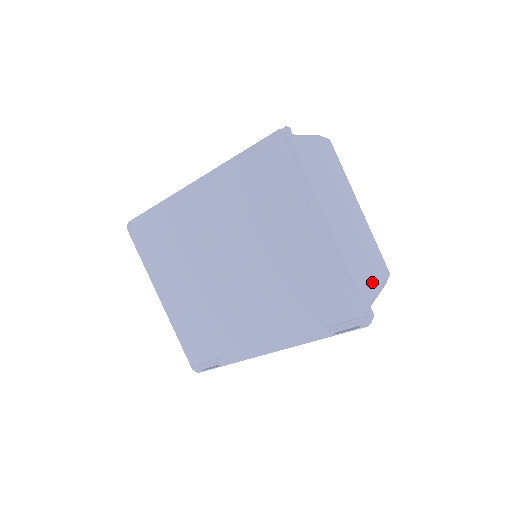
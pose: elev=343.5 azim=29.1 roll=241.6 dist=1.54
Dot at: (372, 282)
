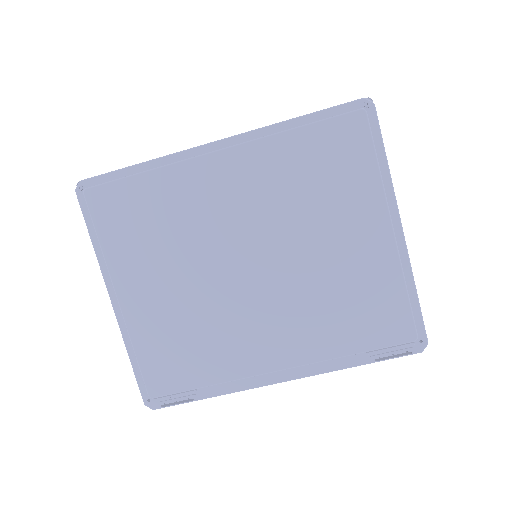
Dot at: occluded
